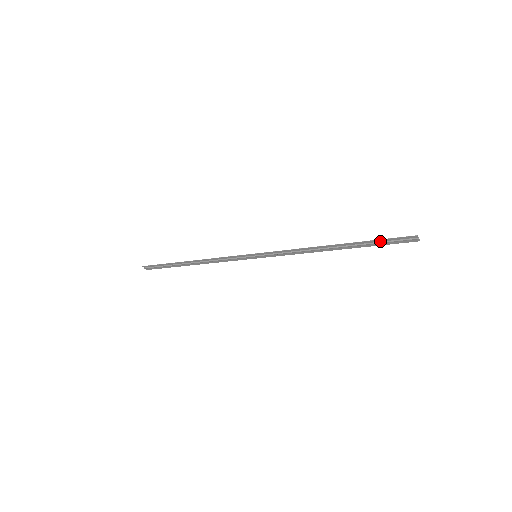
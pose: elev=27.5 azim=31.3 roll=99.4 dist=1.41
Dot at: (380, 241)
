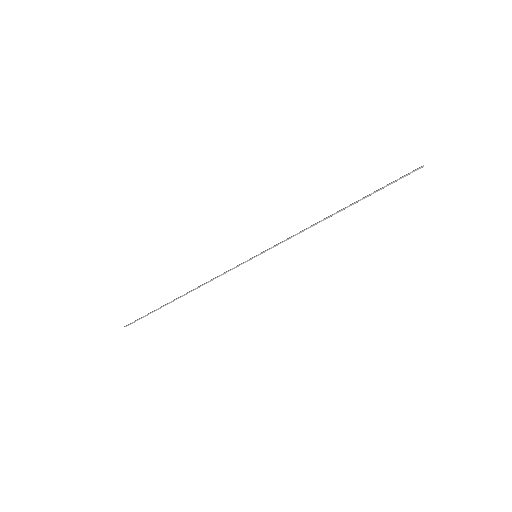
Dot at: (386, 185)
